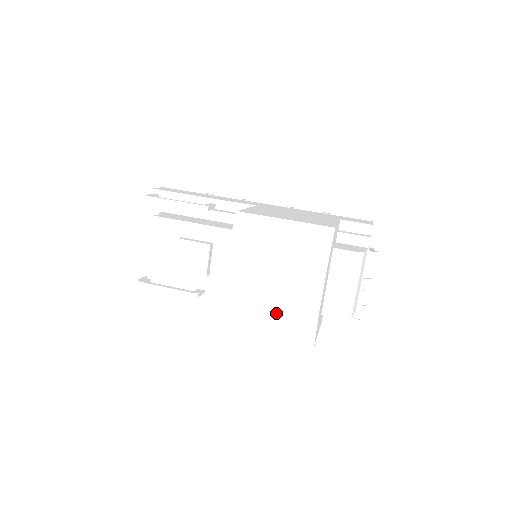
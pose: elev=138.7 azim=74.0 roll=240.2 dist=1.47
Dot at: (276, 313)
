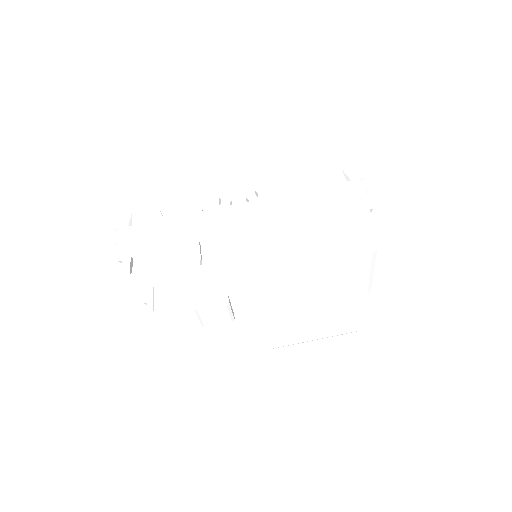
Dot at: (321, 338)
